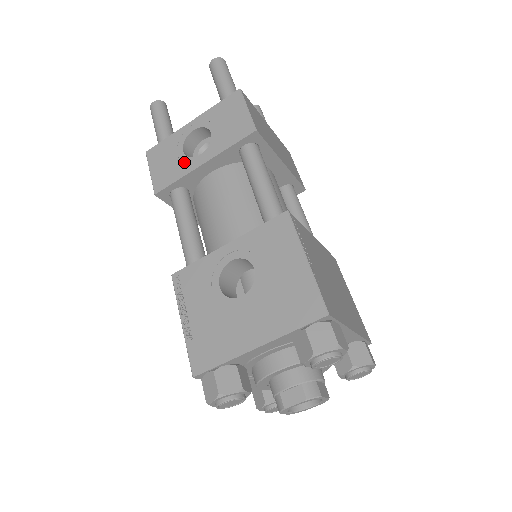
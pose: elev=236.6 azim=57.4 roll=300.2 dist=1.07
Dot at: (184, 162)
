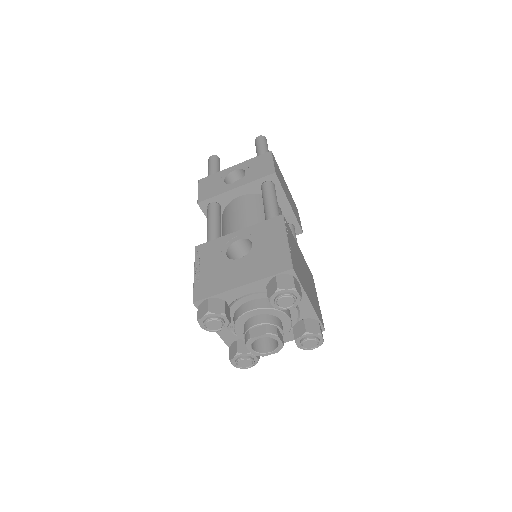
Dot at: (223, 186)
